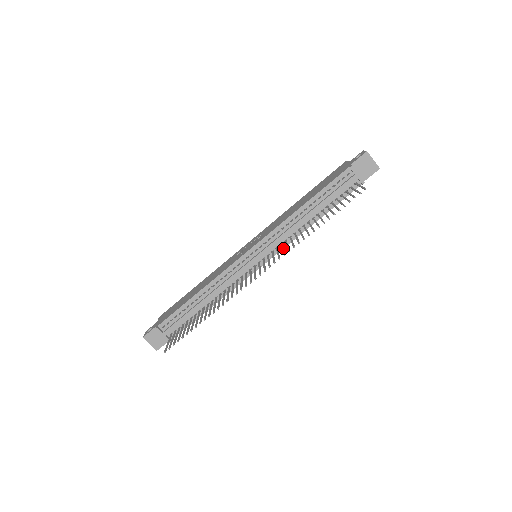
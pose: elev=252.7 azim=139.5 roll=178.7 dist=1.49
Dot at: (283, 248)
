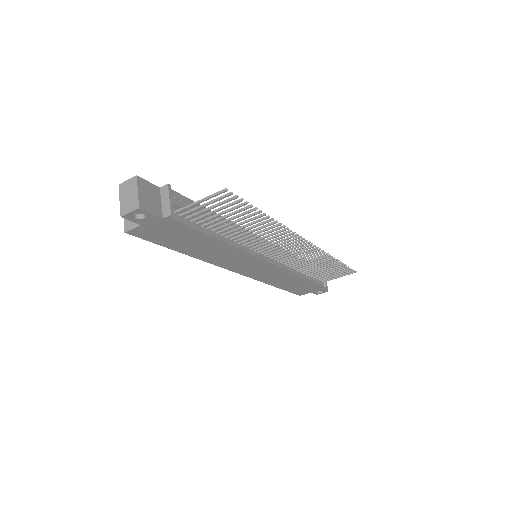
Dot at: (283, 268)
